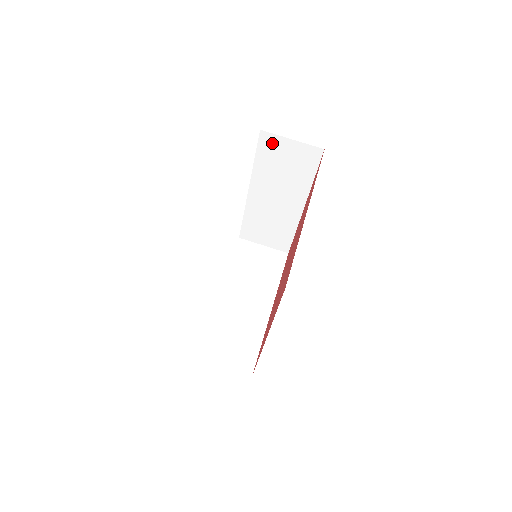
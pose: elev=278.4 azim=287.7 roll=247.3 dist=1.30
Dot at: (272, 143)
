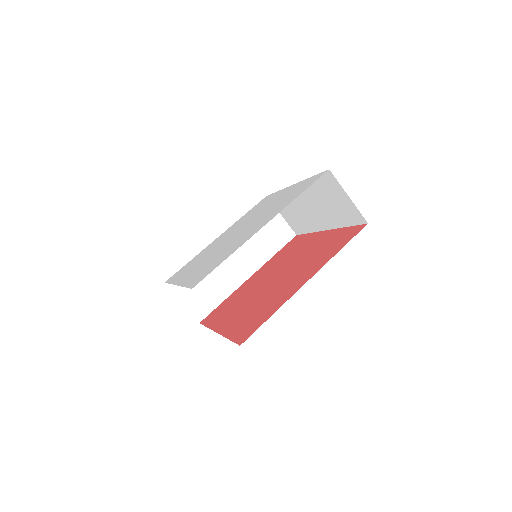
Dot at: (332, 183)
